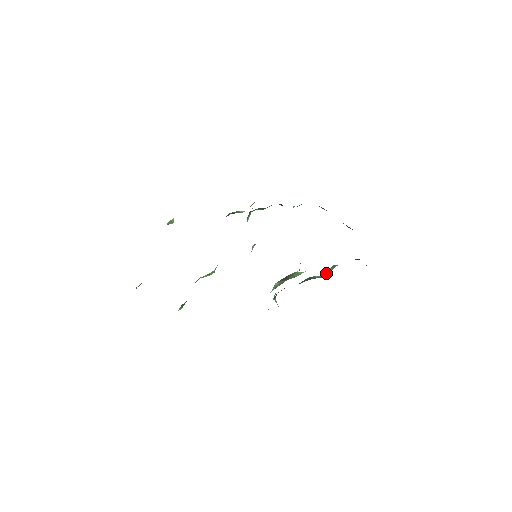
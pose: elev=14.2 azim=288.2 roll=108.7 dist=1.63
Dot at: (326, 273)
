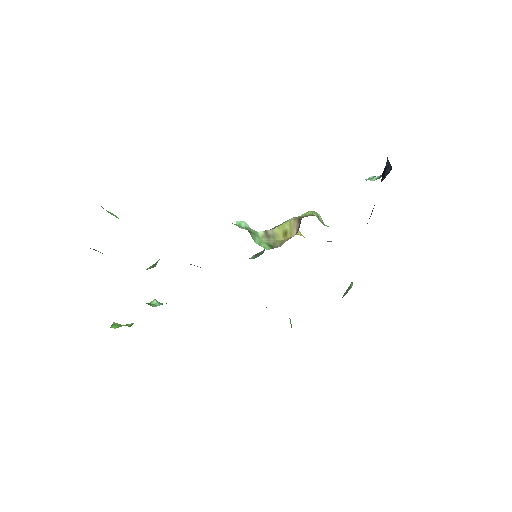
Dot at: occluded
